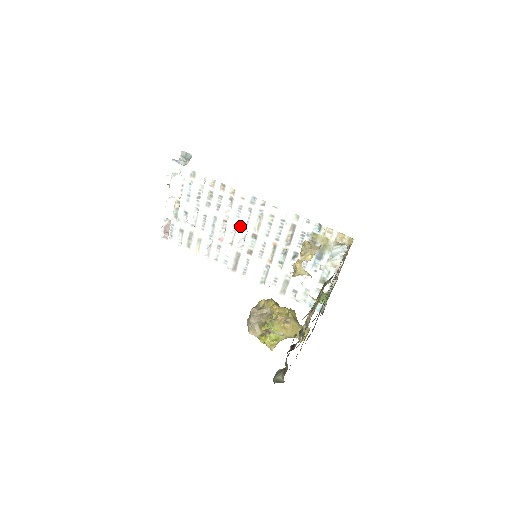
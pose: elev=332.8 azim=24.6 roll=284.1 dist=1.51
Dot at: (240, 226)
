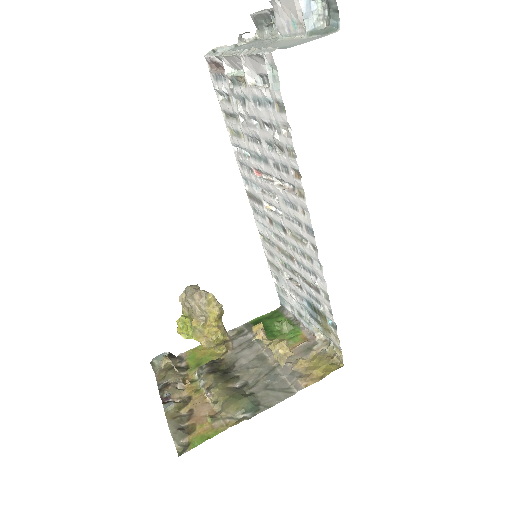
Dot at: (280, 206)
